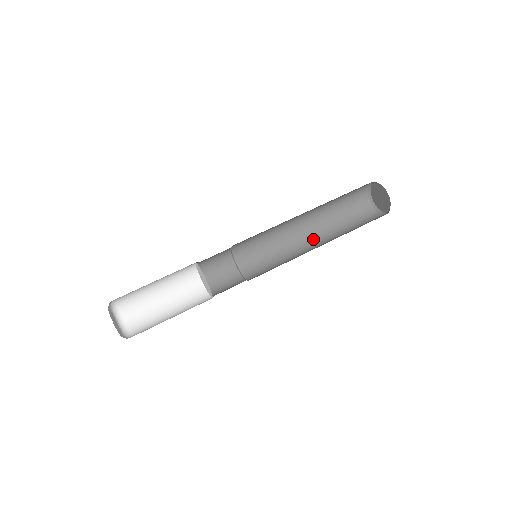
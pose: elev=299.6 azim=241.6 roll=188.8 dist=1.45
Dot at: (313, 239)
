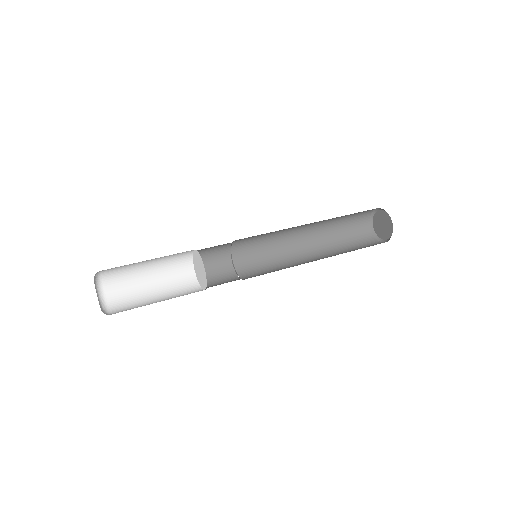
Dot at: (311, 250)
